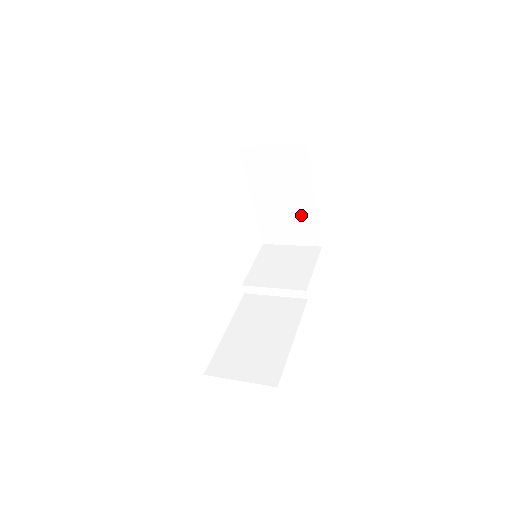
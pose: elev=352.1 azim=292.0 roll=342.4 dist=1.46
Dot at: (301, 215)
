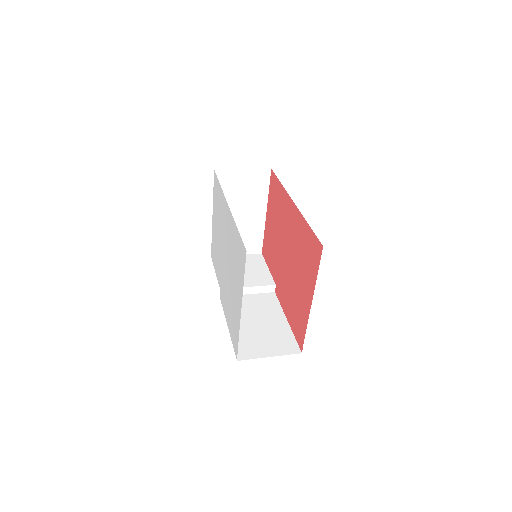
Dot at: (251, 227)
